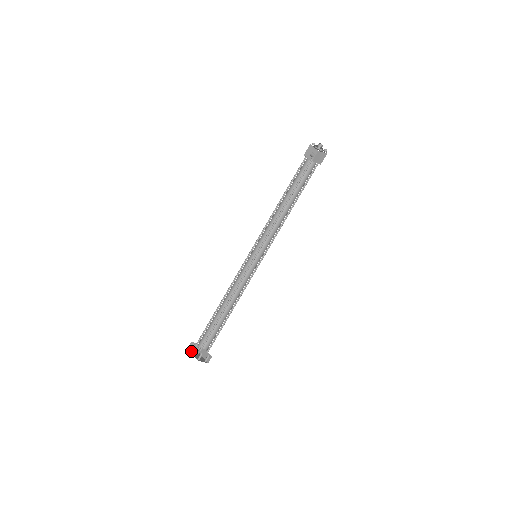
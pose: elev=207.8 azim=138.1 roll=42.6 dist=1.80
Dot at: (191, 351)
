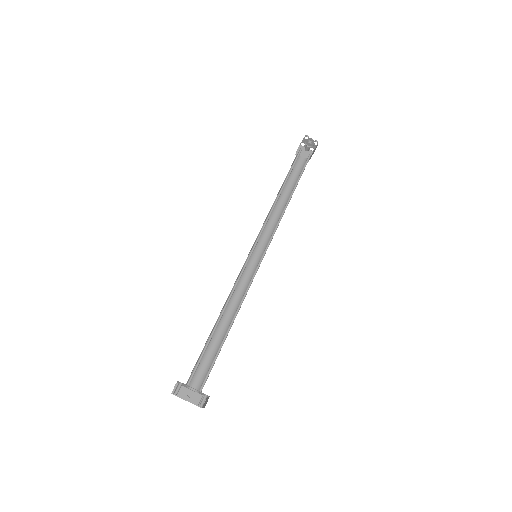
Dot at: occluded
